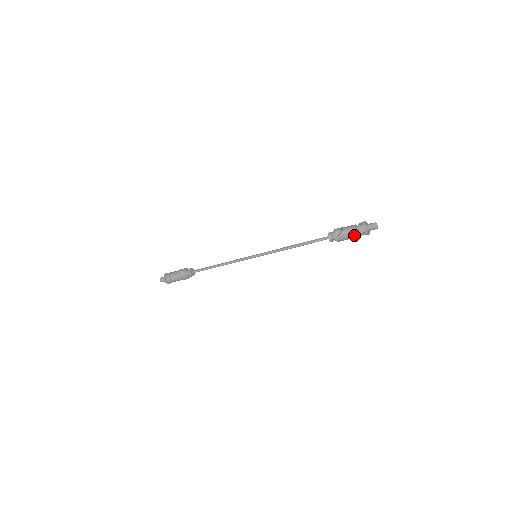
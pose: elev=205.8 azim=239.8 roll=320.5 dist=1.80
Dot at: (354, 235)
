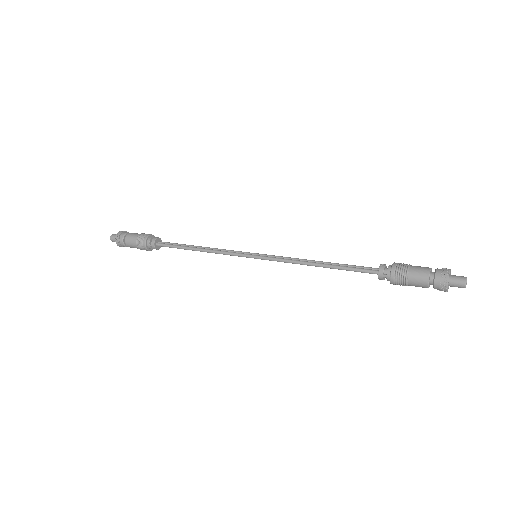
Dot at: (423, 286)
